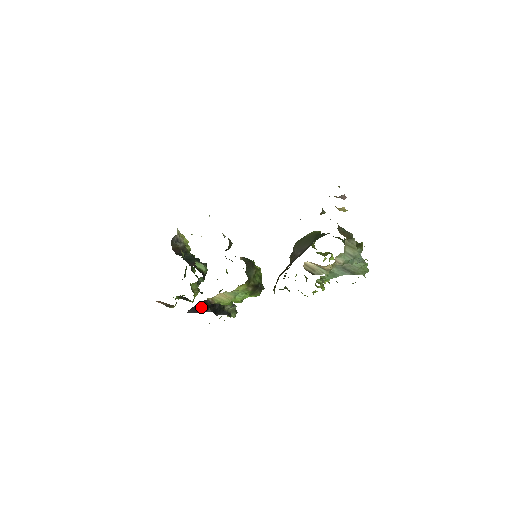
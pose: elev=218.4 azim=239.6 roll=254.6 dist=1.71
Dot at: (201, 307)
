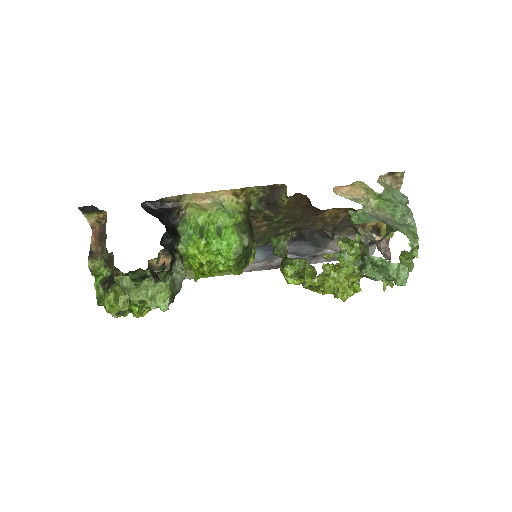
Dot at: (160, 214)
